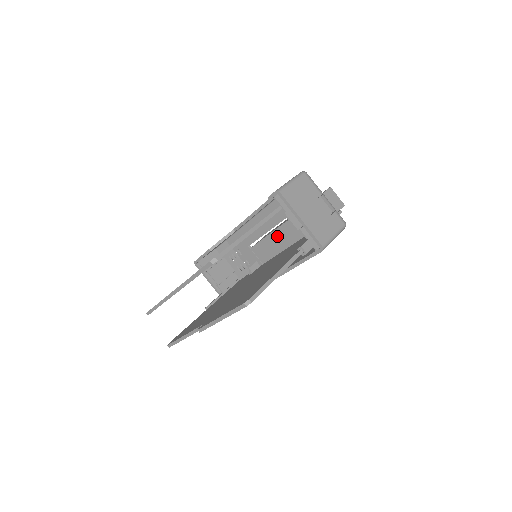
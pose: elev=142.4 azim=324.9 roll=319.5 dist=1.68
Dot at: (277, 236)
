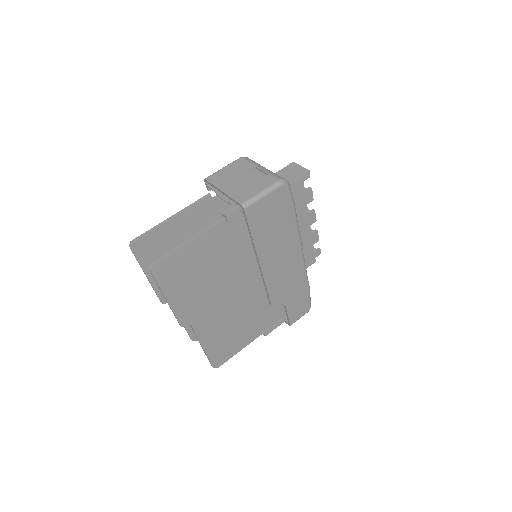
Dot at: occluded
